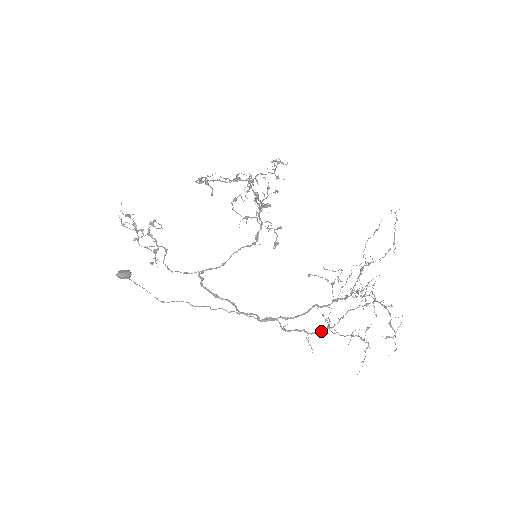
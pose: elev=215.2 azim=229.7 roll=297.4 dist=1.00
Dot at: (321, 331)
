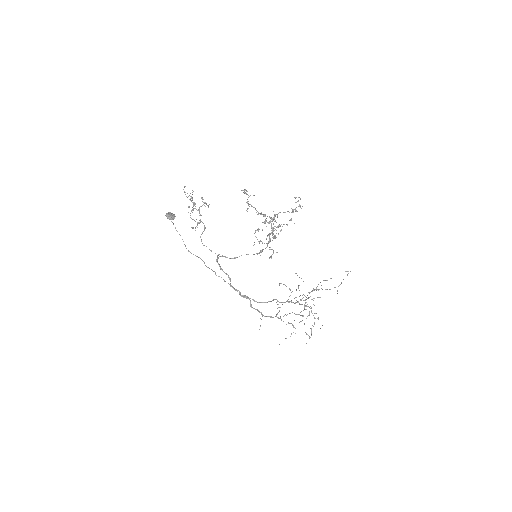
Dot at: (271, 317)
